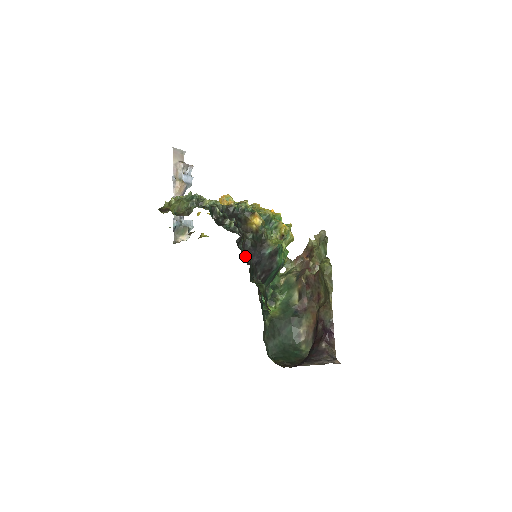
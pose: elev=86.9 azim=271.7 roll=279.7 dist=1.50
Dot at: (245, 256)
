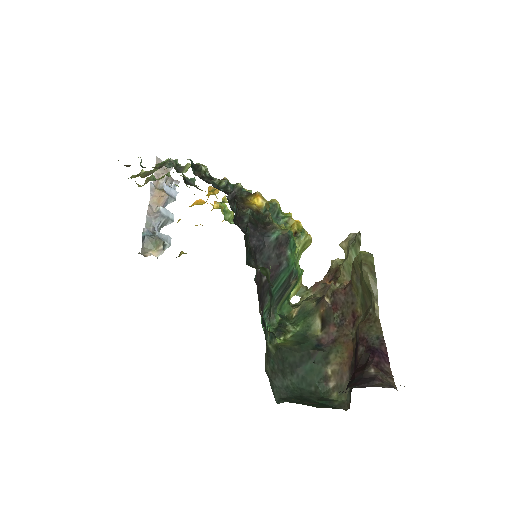
Dot at: (239, 224)
